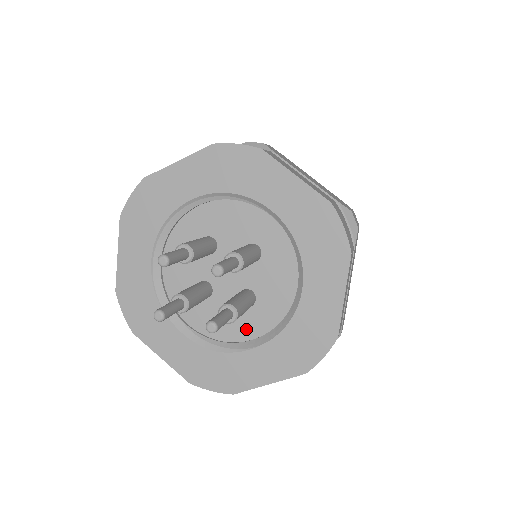
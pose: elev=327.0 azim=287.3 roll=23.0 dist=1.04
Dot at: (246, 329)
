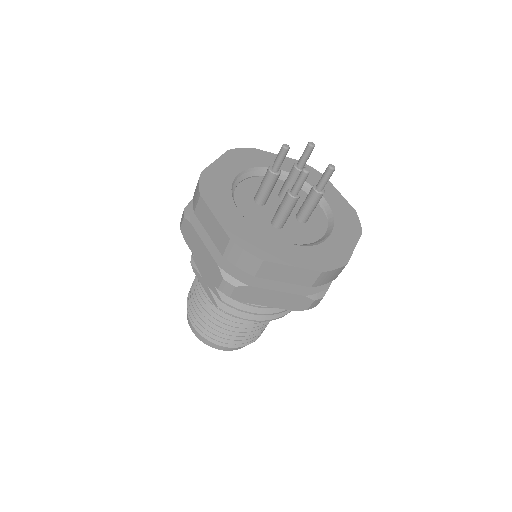
Dot at: (315, 234)
